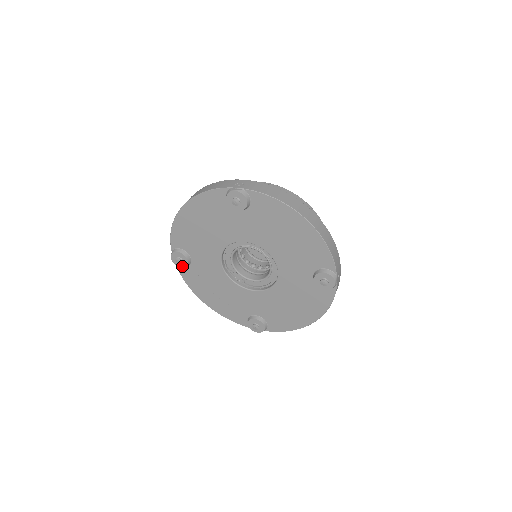
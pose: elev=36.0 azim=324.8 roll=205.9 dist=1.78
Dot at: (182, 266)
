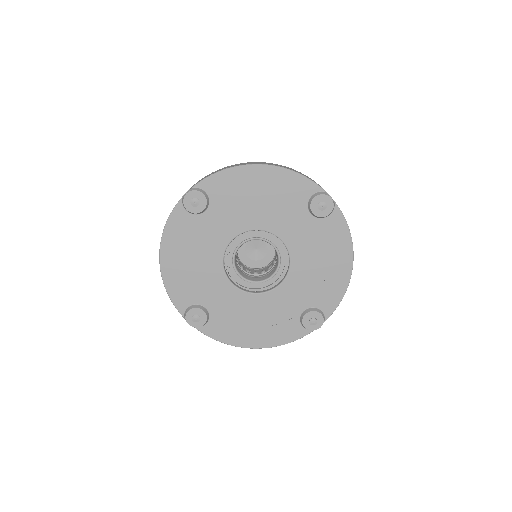
Dot at: (189, 209)
